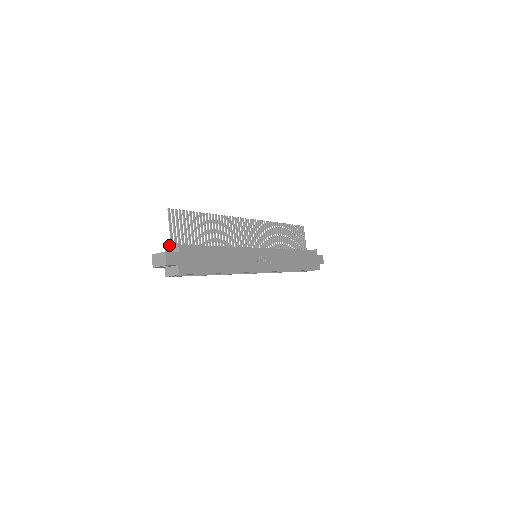
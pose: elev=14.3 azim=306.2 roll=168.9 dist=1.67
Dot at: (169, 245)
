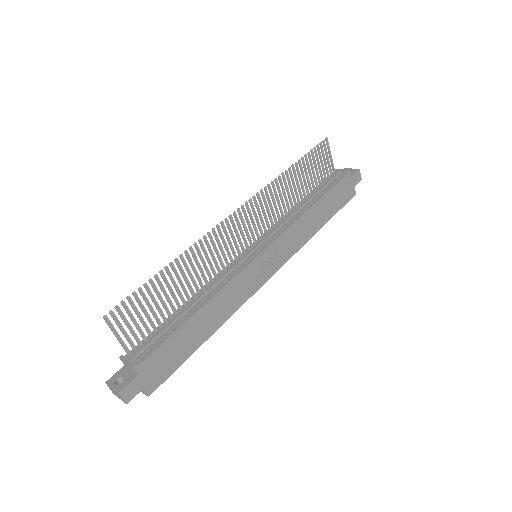
Dot at: (123, 361)
